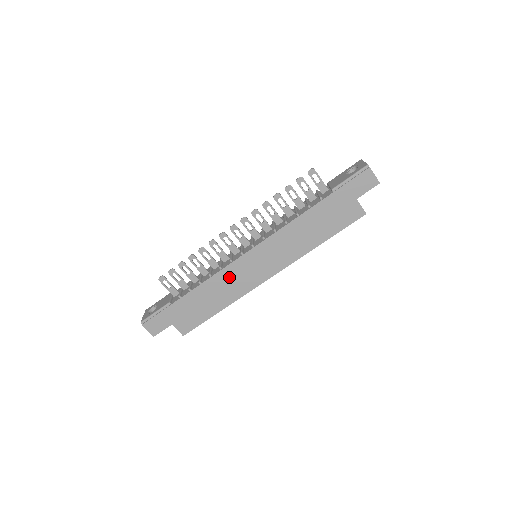
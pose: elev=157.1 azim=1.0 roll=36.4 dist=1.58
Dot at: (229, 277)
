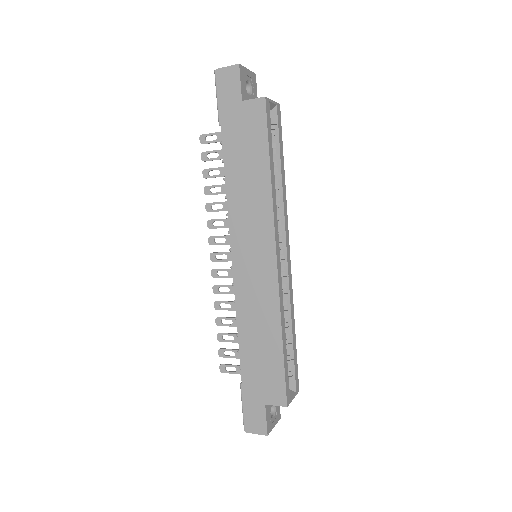
Dot at: (248, 300)
